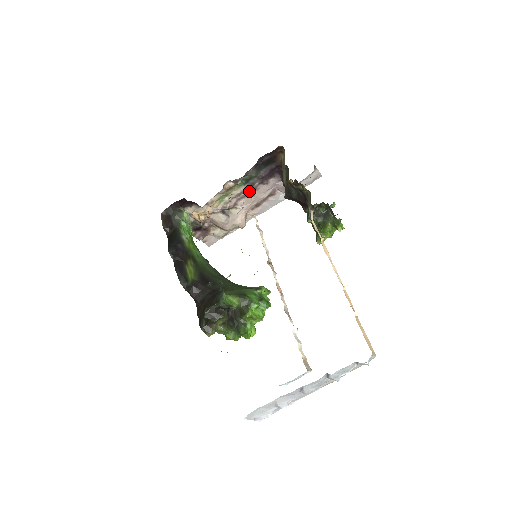
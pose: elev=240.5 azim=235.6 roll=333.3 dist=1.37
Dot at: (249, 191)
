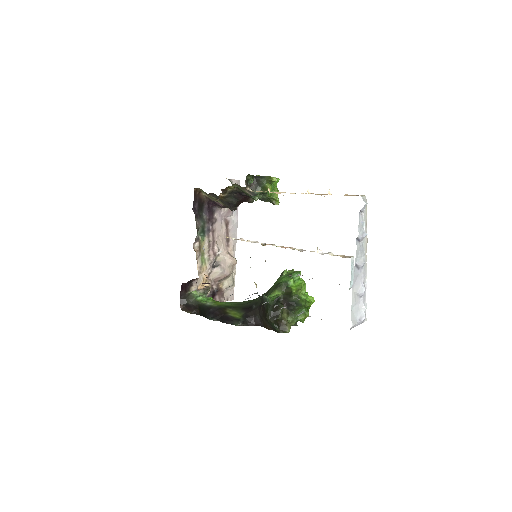
Dot at: (212, 237)
